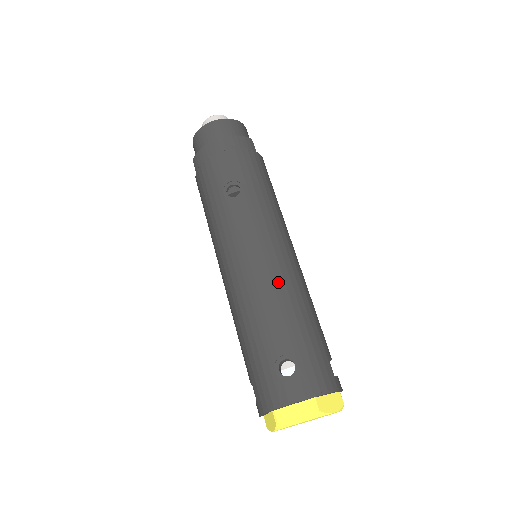
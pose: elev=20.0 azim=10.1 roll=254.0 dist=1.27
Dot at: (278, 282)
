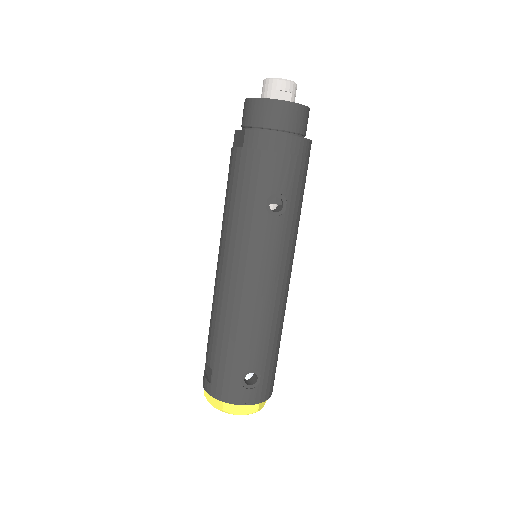
Dot at: (275, 310)
